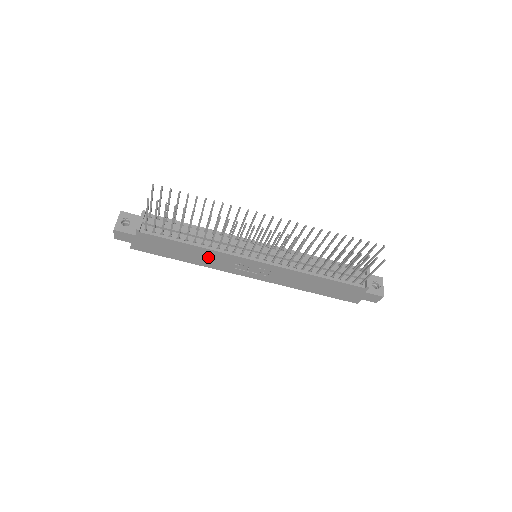
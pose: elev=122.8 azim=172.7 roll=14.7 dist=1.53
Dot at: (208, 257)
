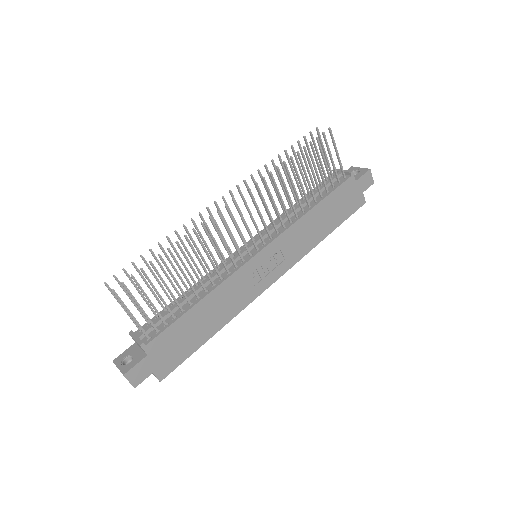
Dot at: (225, 300)
